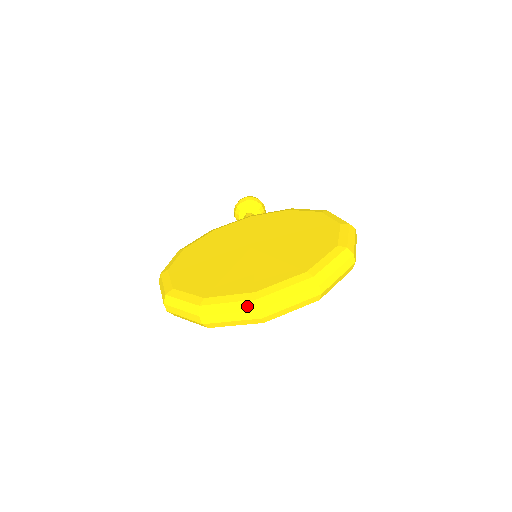
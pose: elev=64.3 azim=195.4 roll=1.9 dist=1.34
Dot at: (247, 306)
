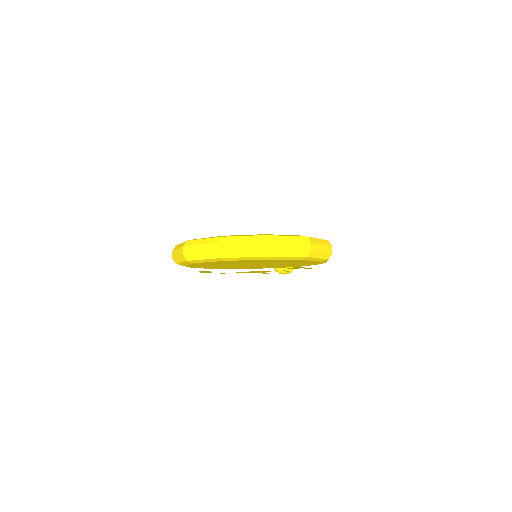
Dot at: (213, 240)
